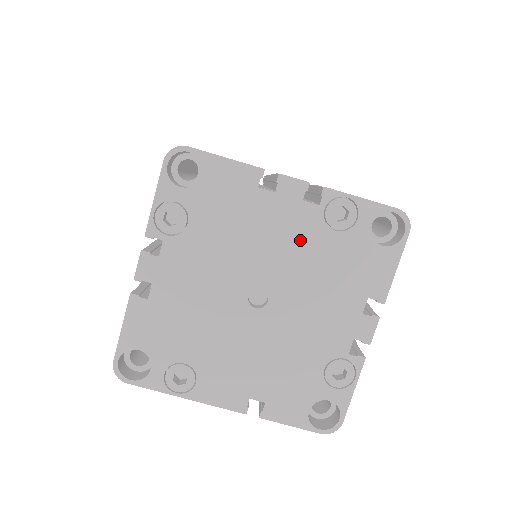
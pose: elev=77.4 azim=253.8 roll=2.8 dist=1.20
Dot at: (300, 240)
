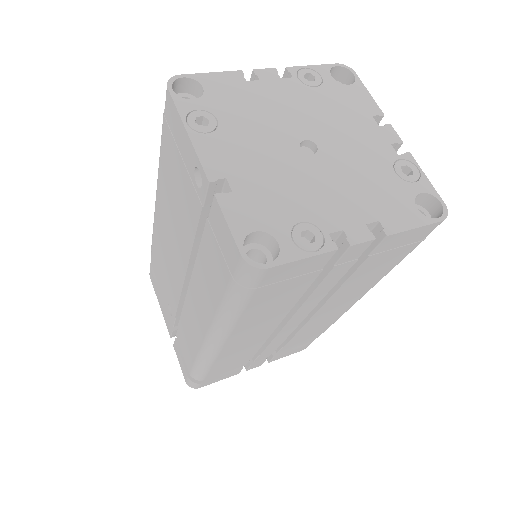
Dot at: (369, 154)
